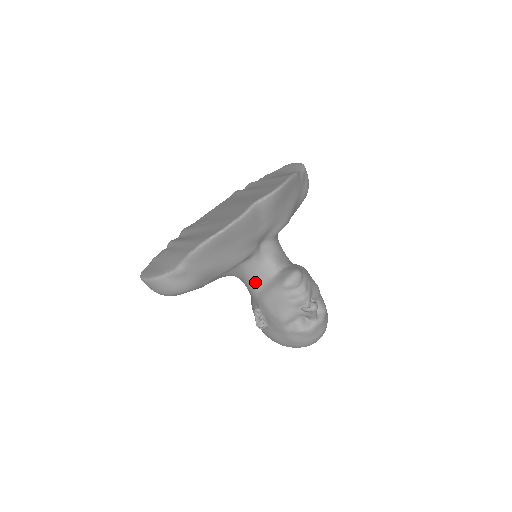
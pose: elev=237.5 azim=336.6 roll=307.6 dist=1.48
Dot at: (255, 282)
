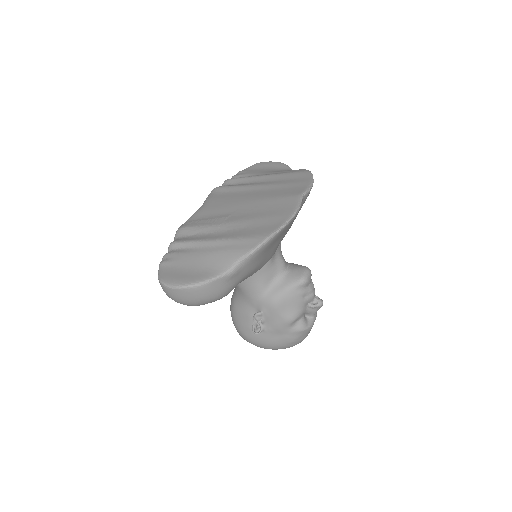
Dot at: (263, 283)
